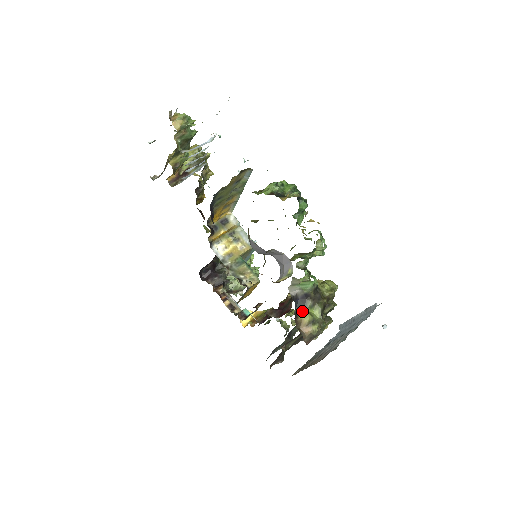
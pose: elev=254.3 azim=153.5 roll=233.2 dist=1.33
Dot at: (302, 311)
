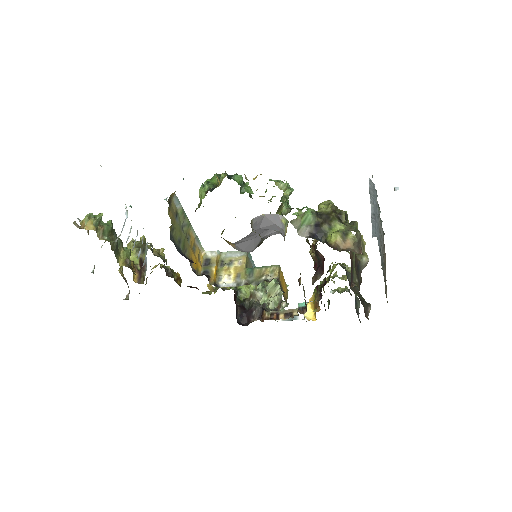
Dot at: (328, 238)
